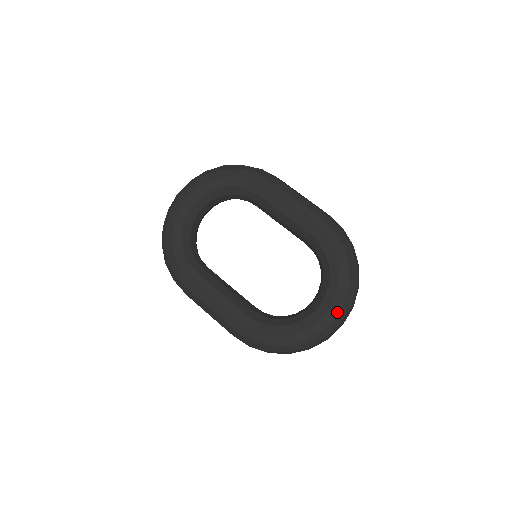
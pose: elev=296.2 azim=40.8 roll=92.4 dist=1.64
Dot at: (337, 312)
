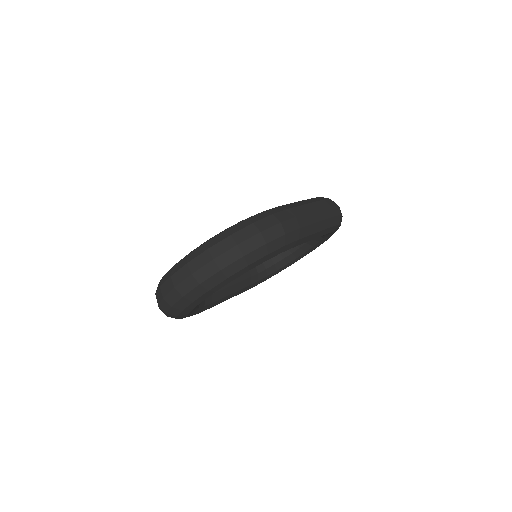
Dot at: occluded
